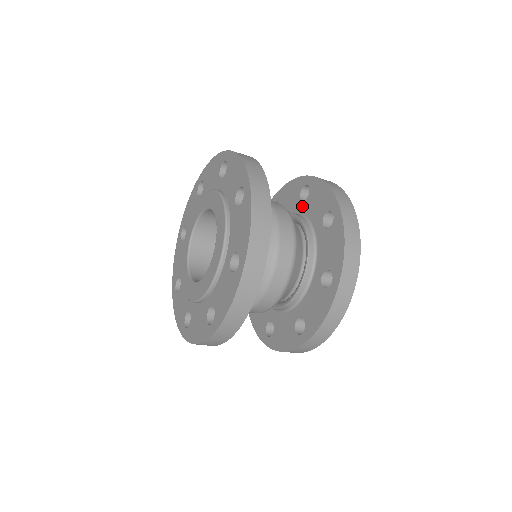
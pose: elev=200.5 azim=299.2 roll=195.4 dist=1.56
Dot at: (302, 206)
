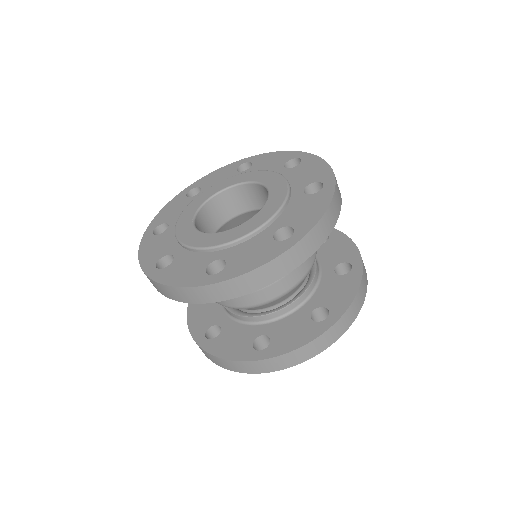
Dot at: occluded
